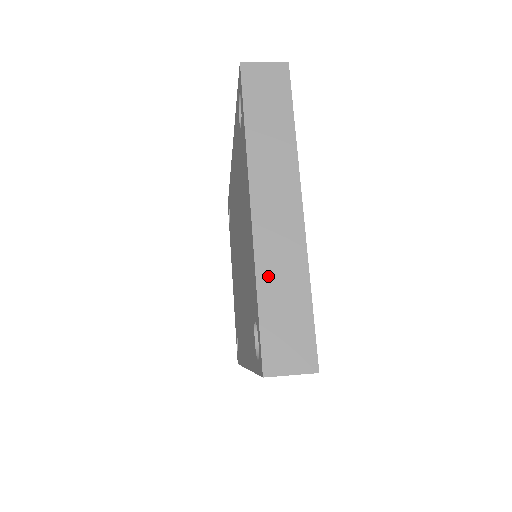
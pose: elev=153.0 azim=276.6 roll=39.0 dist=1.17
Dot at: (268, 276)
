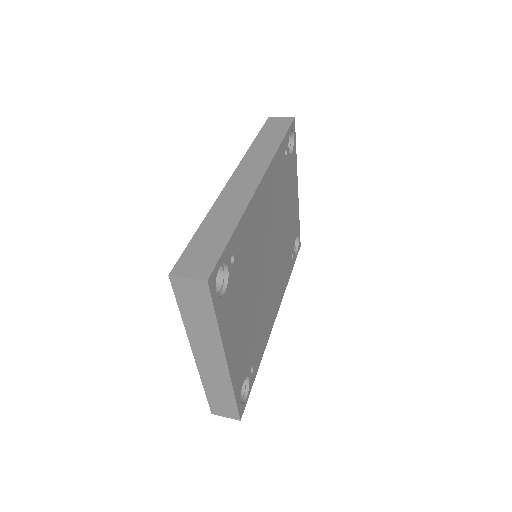
Dot at: (209, 384)
